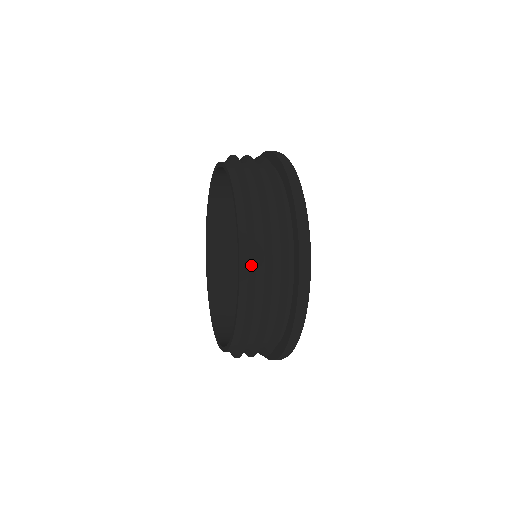
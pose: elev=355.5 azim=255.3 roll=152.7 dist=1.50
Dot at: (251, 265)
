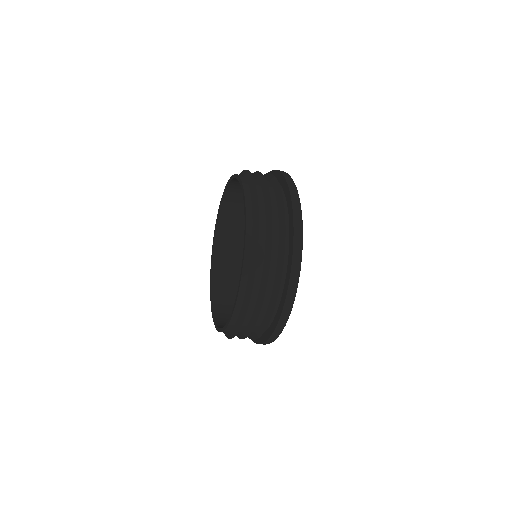
Dot at: (249, 286)
